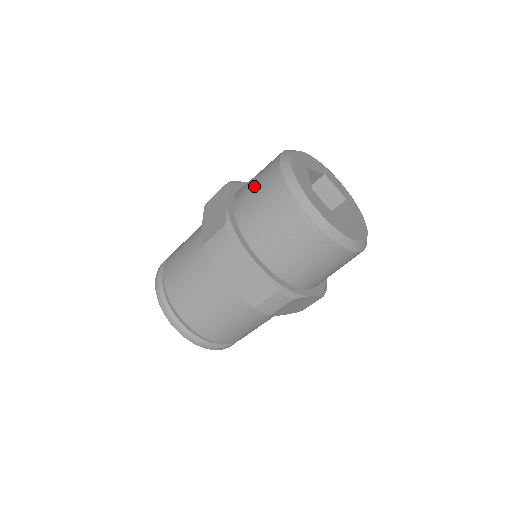
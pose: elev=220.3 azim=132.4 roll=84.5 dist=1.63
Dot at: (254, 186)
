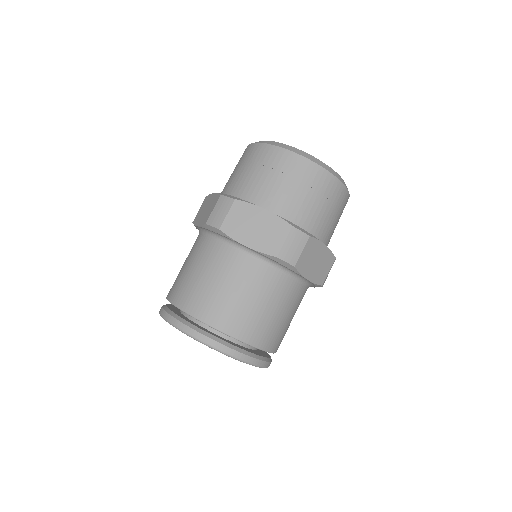
Dot at: (234, 171)
